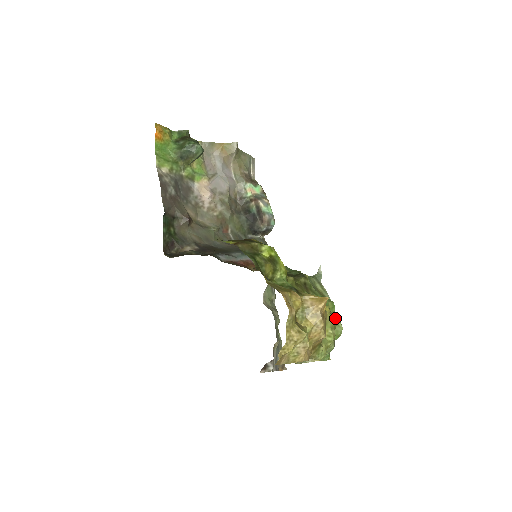
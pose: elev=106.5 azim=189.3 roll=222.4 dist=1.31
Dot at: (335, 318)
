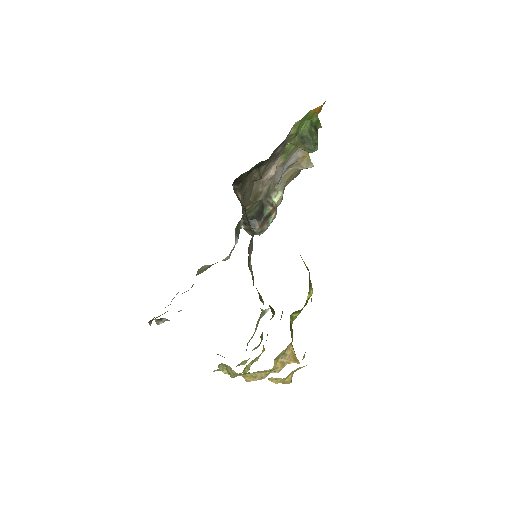
Dot at: occluded
